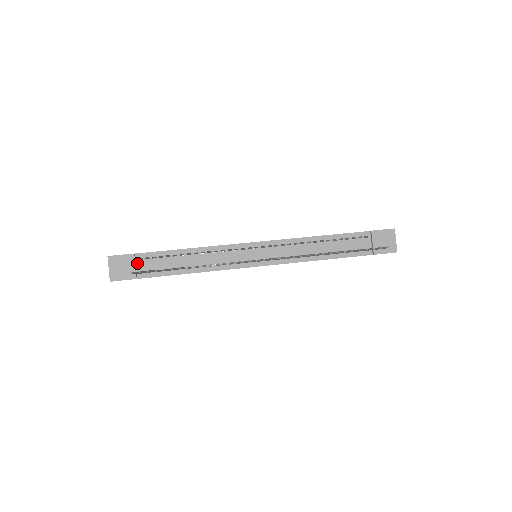
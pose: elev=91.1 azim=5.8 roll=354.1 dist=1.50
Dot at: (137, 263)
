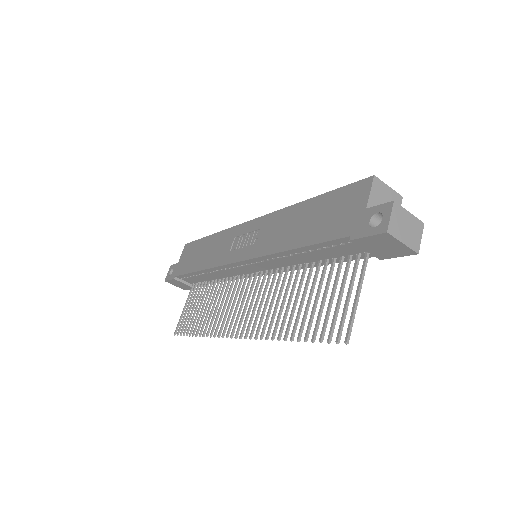
Dot at: (184, 280)
